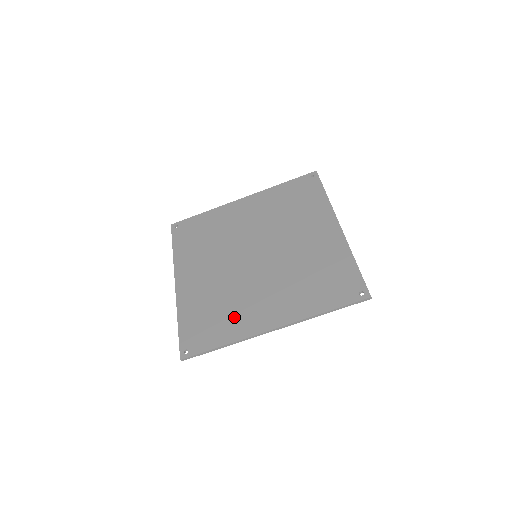
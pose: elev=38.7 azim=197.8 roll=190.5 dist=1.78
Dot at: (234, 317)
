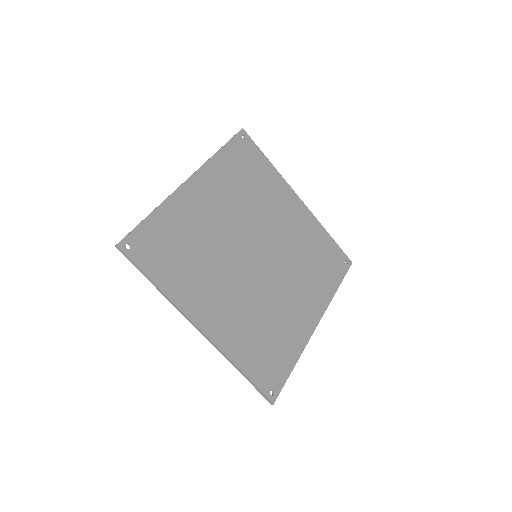
Dot at: (285, 332)
